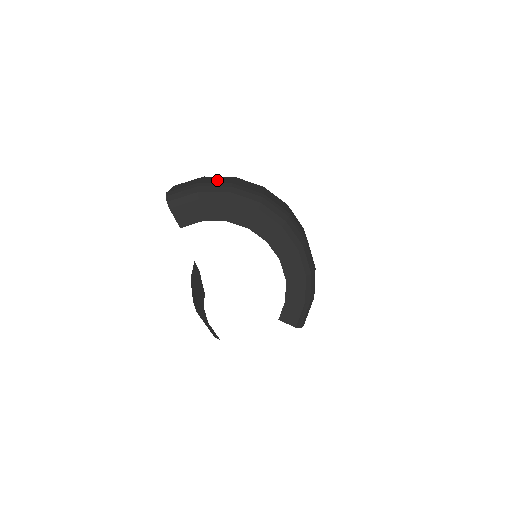
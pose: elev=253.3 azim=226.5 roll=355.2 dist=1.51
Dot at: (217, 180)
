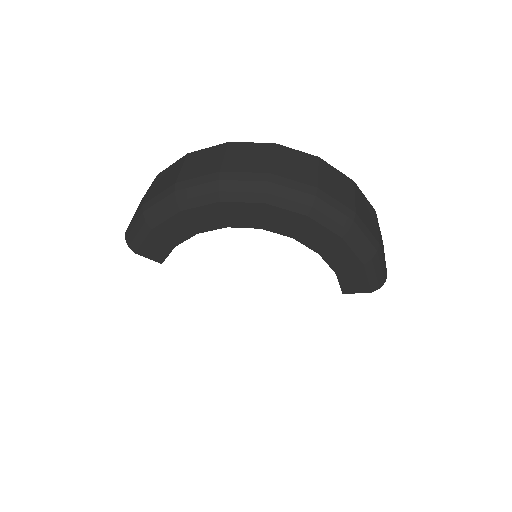
Dot at: (164, 182)
